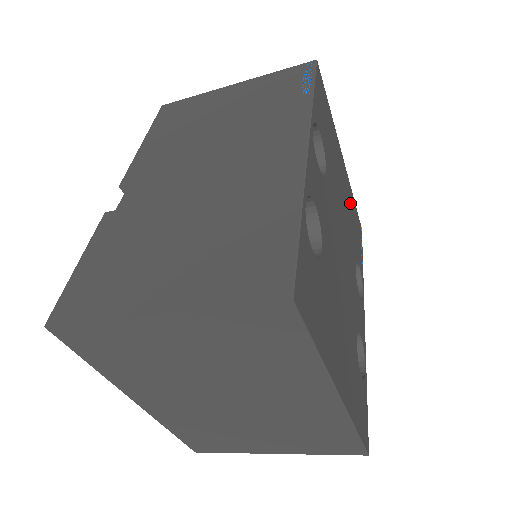
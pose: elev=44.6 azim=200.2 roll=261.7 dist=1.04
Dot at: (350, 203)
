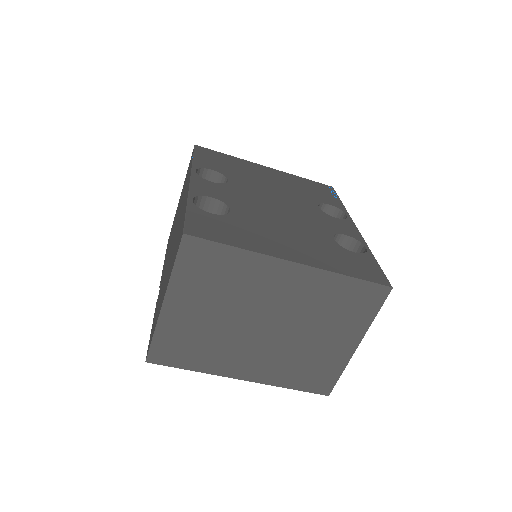
Dot at: (293, 182)
